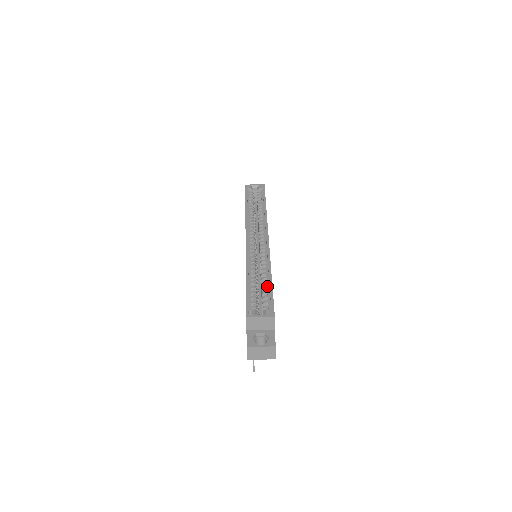
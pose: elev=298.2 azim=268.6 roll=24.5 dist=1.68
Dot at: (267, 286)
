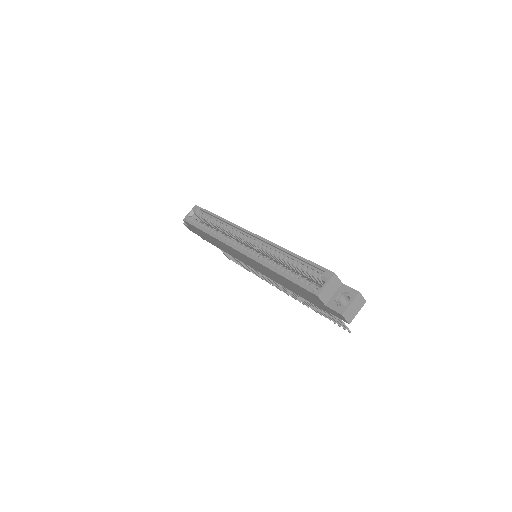
Dot at: (299, 262)
